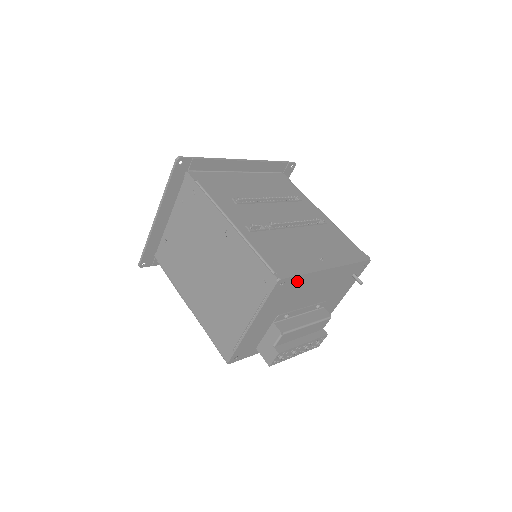
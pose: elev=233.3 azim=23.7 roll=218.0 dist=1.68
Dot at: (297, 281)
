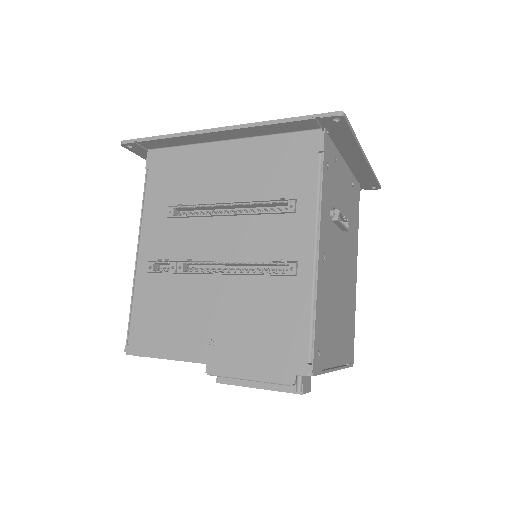
Dot at: occluded
